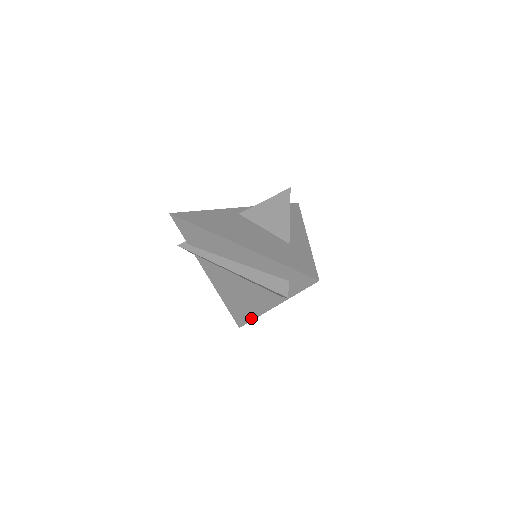
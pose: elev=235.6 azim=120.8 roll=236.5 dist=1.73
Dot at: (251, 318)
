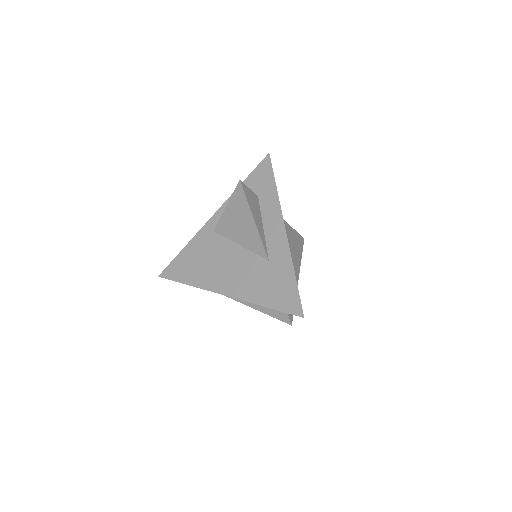
Dot at: occluded
